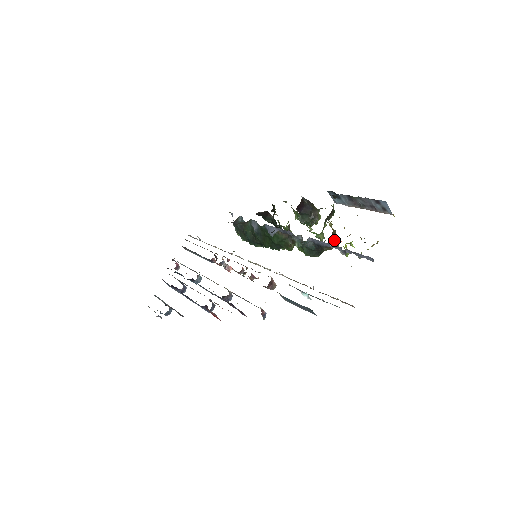
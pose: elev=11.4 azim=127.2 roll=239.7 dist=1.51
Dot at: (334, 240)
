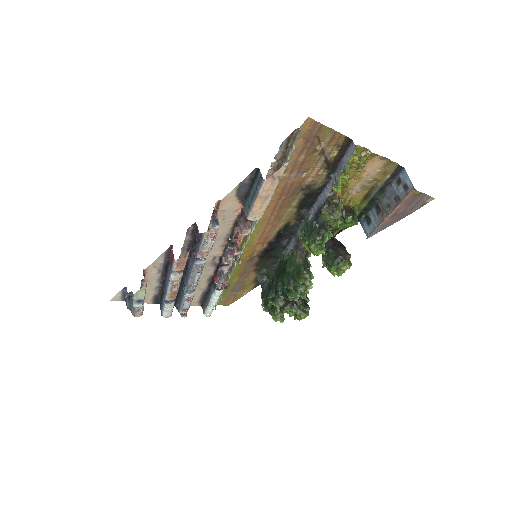
Dot at: (337, 208)
